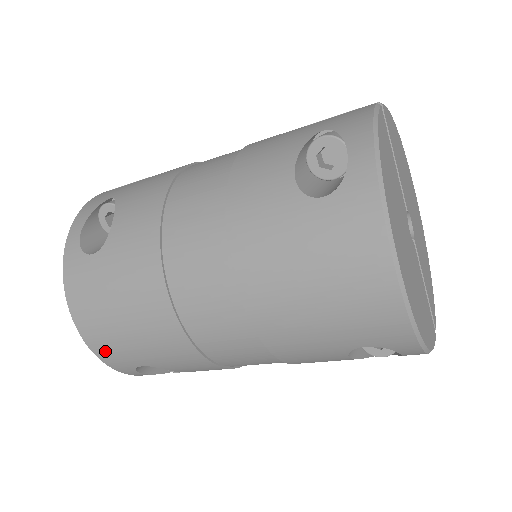
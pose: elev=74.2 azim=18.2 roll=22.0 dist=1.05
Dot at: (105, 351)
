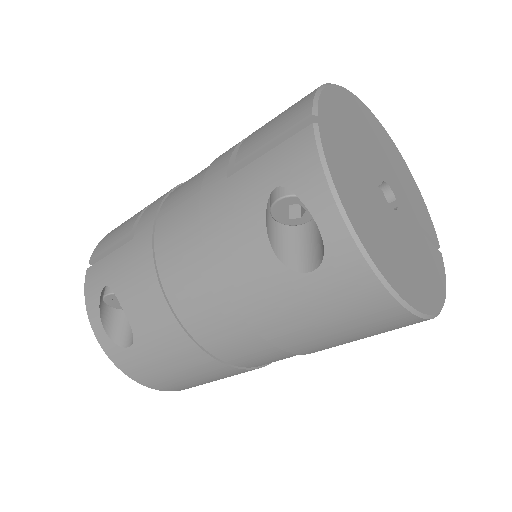
Dot at: (184, 388)
